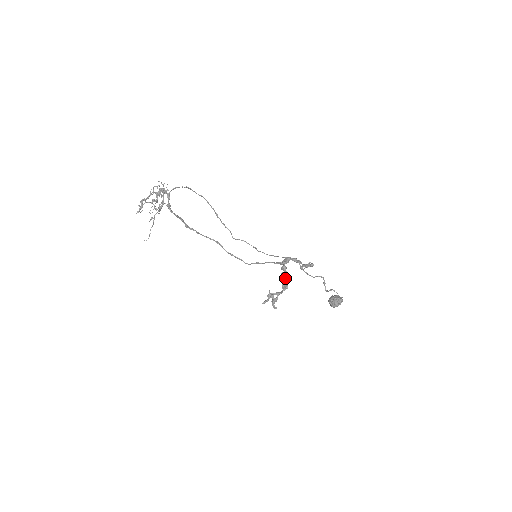
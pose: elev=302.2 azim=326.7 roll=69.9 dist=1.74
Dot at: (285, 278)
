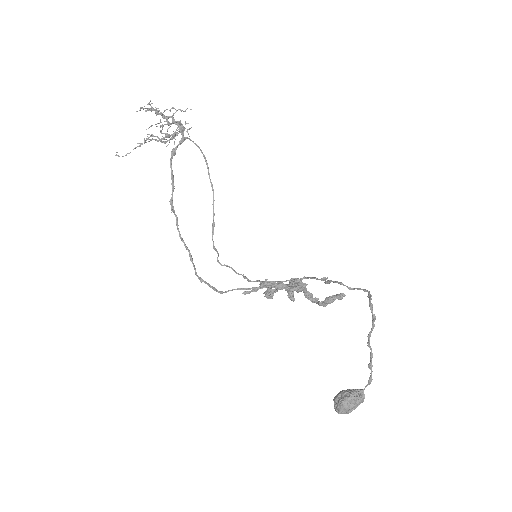
Dot at: (298, 280)
